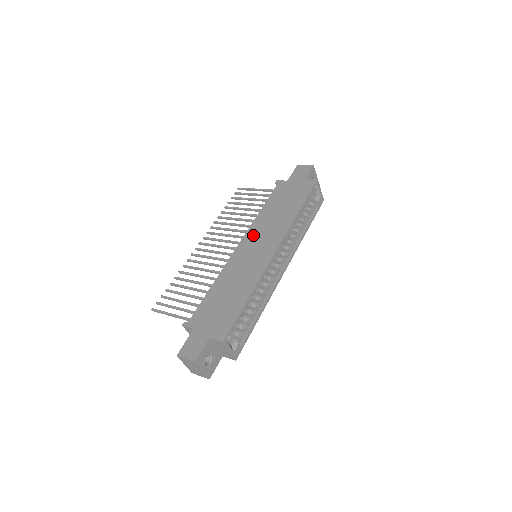
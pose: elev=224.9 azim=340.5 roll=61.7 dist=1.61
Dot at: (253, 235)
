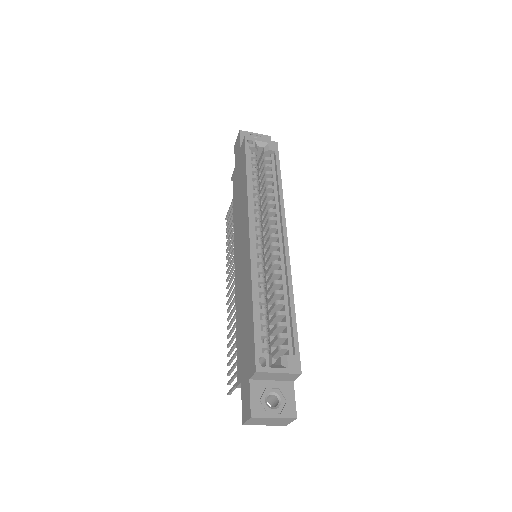
Dot at: (237, 243)
